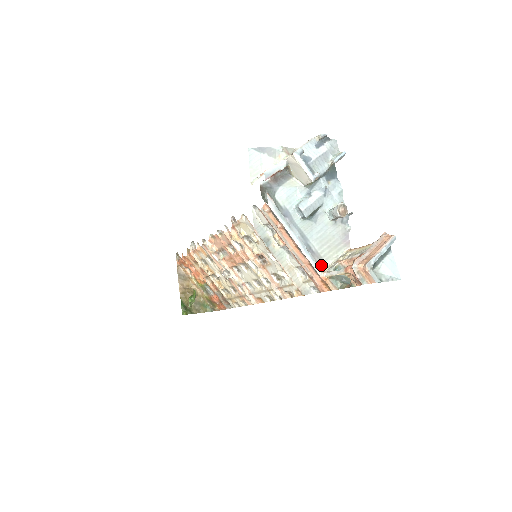
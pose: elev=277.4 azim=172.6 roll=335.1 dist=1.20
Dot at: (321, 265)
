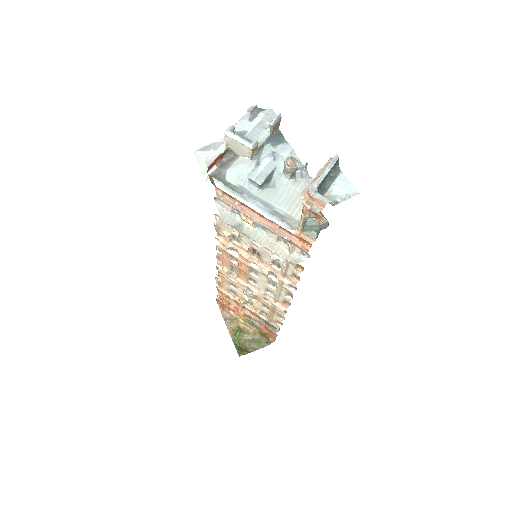
Dot at: (296, 226)
